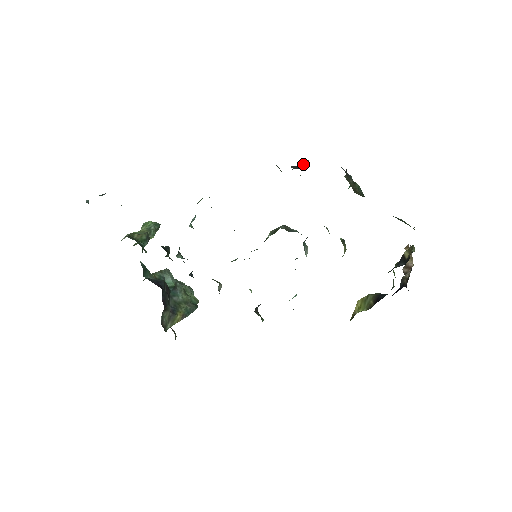
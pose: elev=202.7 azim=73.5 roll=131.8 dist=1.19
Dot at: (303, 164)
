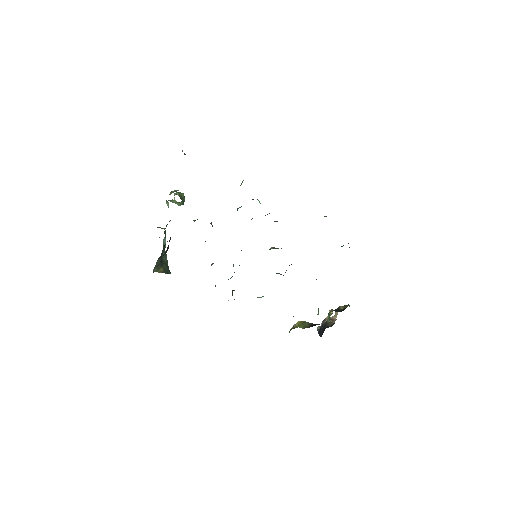
Dot at: occluded
